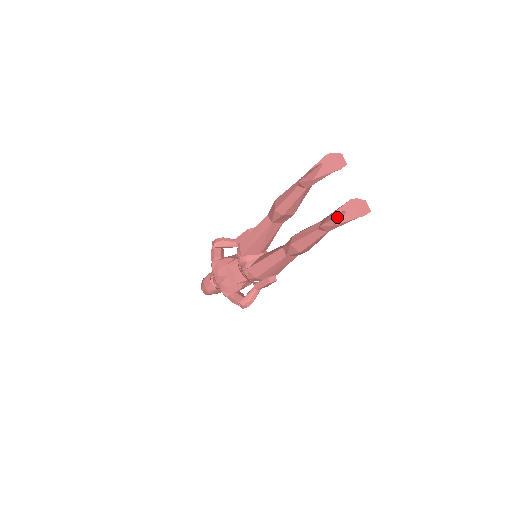
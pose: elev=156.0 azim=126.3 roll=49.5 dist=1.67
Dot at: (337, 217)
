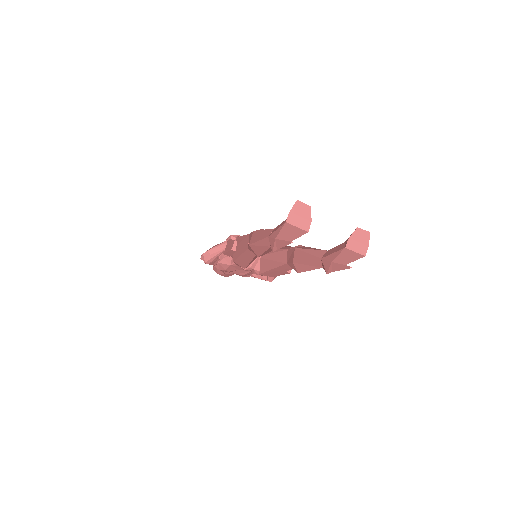
Dot at: (343, 269)
